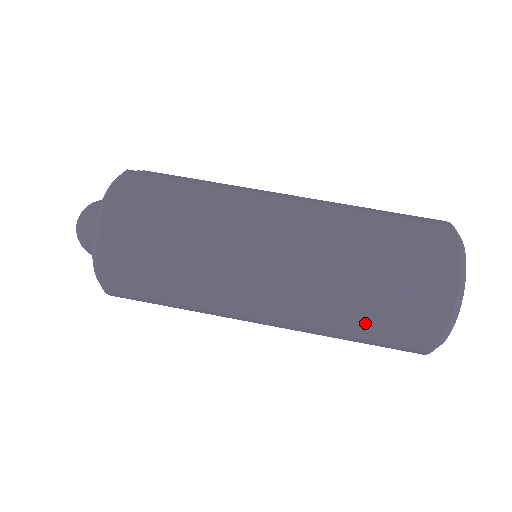
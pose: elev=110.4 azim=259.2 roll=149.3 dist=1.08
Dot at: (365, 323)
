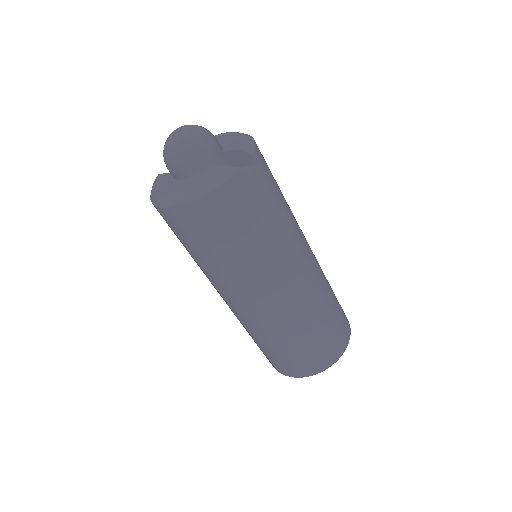
Dot at: occluded
